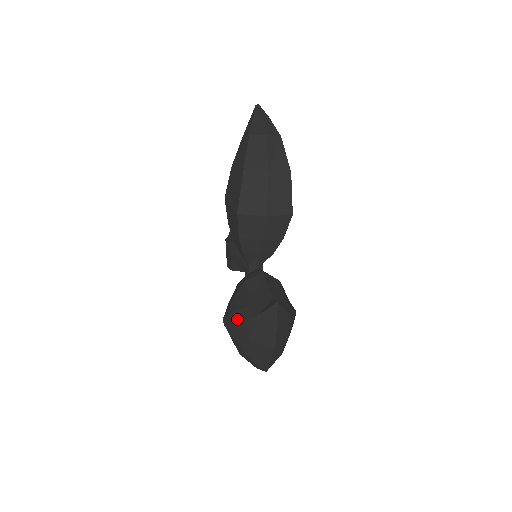
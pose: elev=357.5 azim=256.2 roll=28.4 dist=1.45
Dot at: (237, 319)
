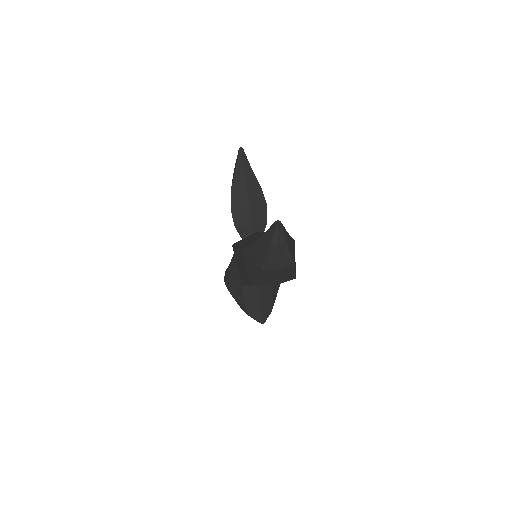
Dot at: (235, 300)
